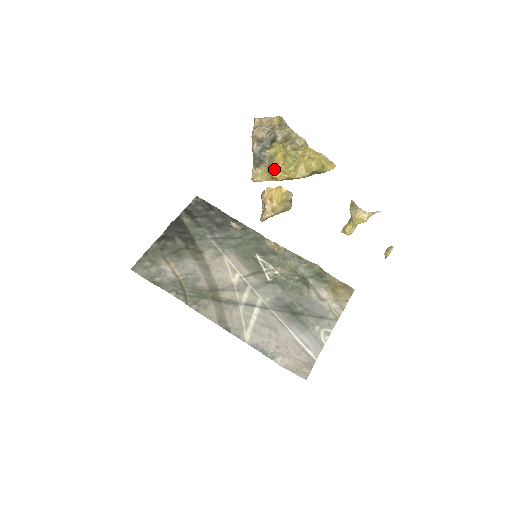
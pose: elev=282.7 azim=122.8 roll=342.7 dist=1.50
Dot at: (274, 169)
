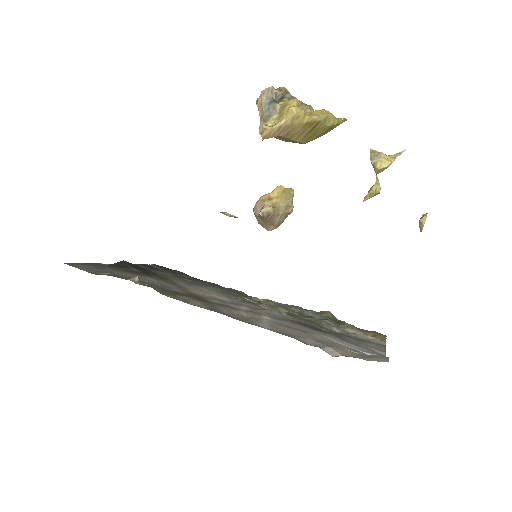
Dot at: (289, 105)
